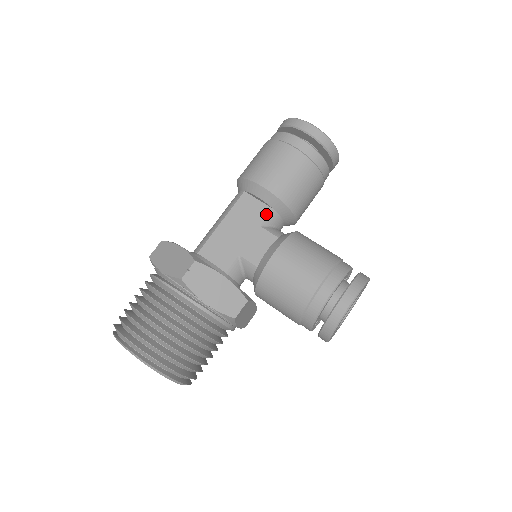
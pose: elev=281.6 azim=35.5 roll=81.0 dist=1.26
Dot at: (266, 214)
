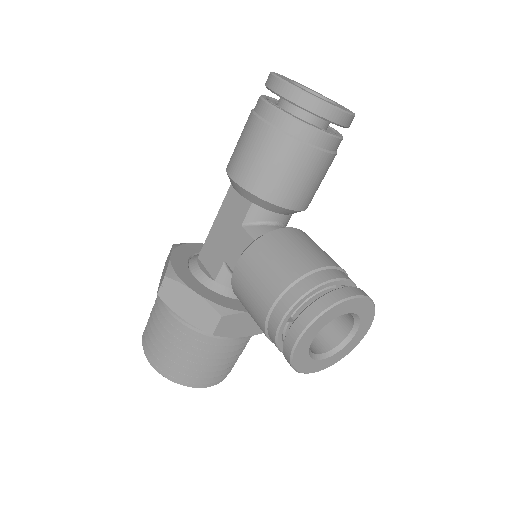
Dot at: (246, 210)
